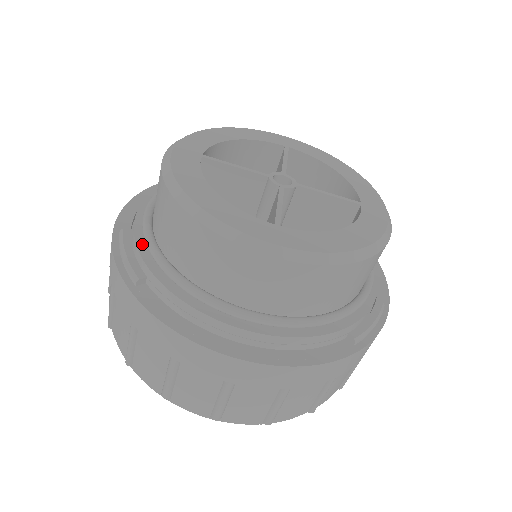
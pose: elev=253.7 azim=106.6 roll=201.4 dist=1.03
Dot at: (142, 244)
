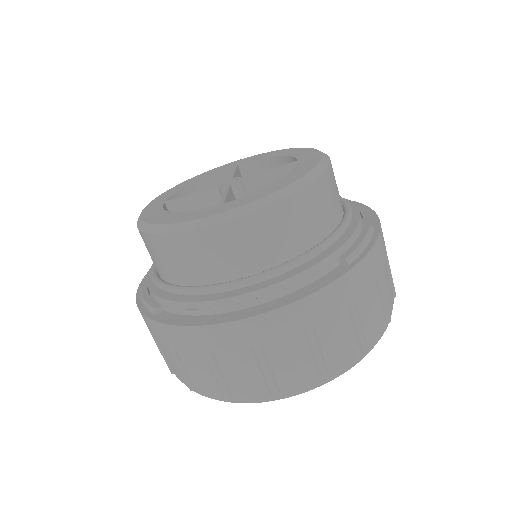
Dot at: (153, 287)
